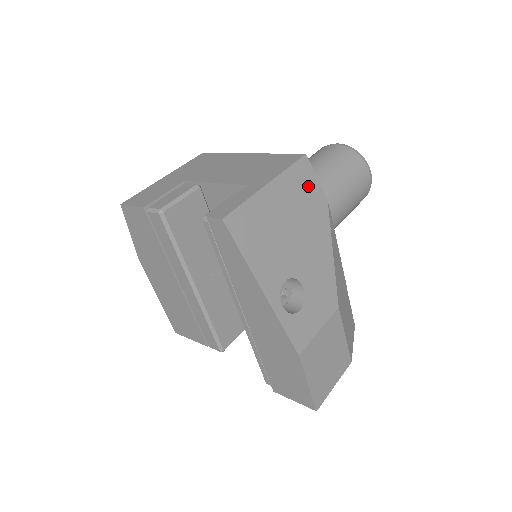
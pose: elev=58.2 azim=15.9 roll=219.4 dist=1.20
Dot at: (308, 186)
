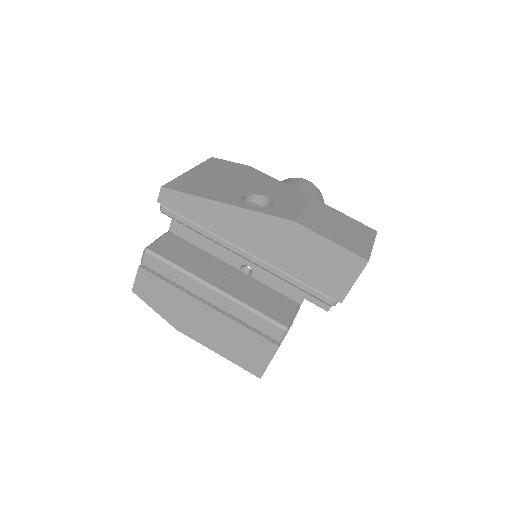
Dot at: (225, 165)
